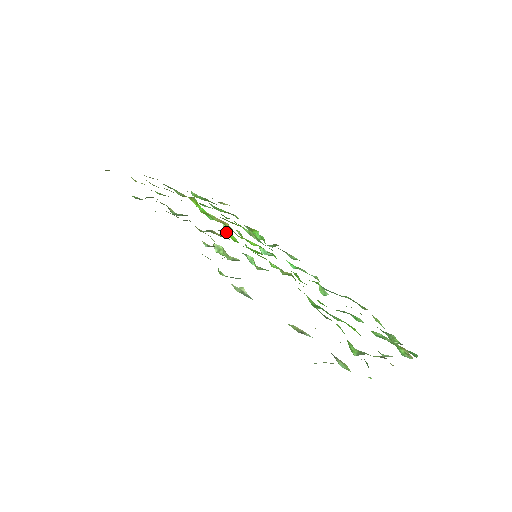
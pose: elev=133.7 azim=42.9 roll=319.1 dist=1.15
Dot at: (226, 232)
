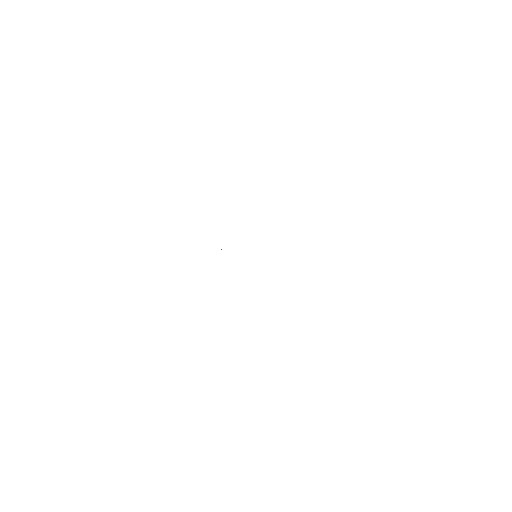
Dot at: occluded
